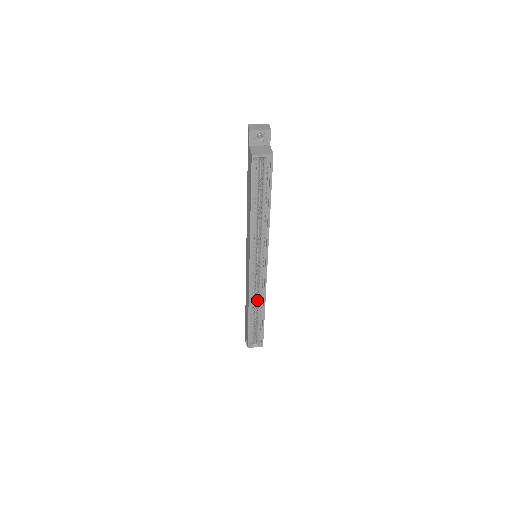
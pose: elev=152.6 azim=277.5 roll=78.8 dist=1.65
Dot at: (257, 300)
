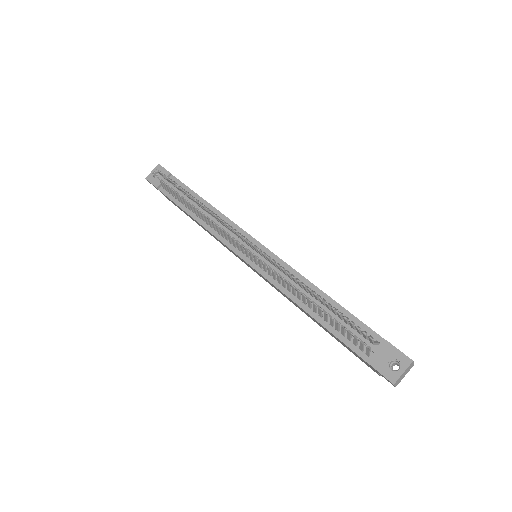
Dot at: occluded
